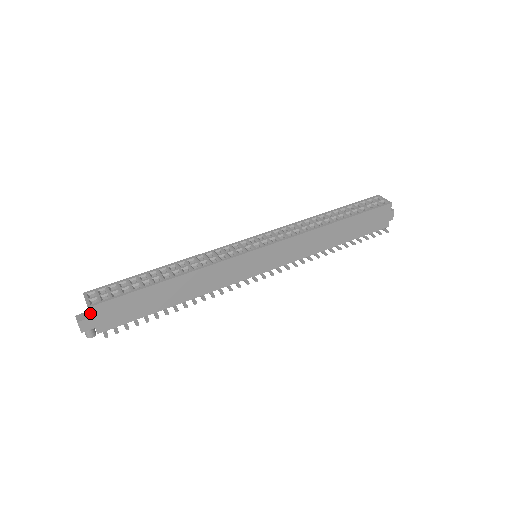
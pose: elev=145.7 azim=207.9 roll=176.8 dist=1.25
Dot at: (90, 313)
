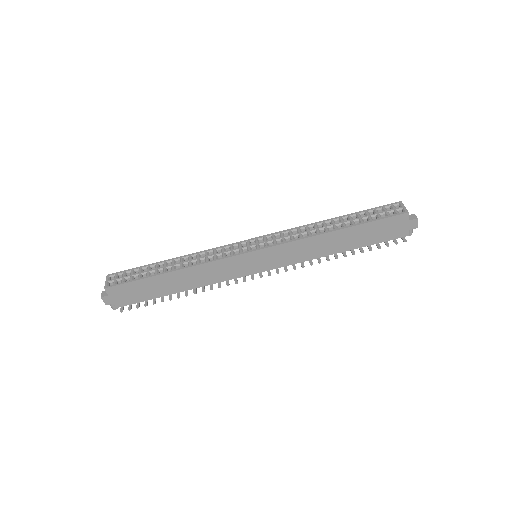
Dot at: (107, 293)
